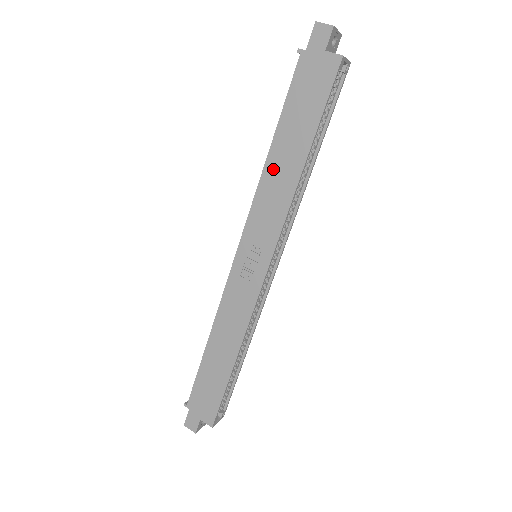
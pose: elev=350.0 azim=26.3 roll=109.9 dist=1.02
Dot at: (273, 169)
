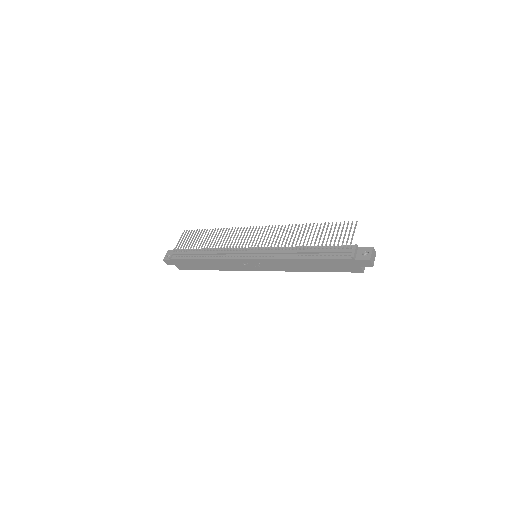
Dot at: (296, 262)
